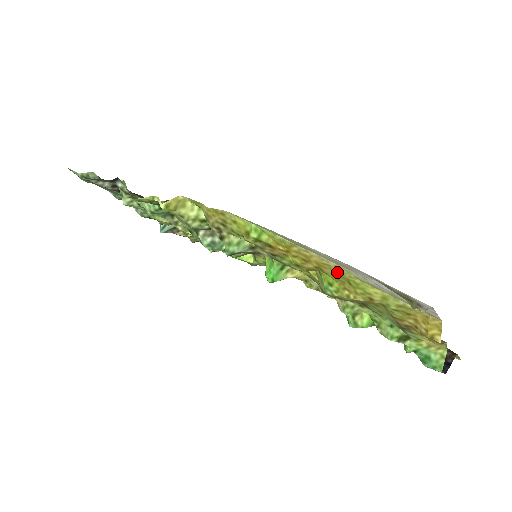
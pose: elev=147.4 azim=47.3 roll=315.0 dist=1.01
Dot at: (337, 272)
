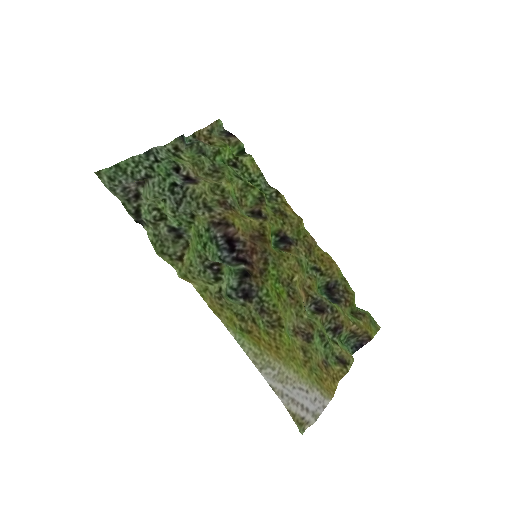
Dot at: (286, 359)
